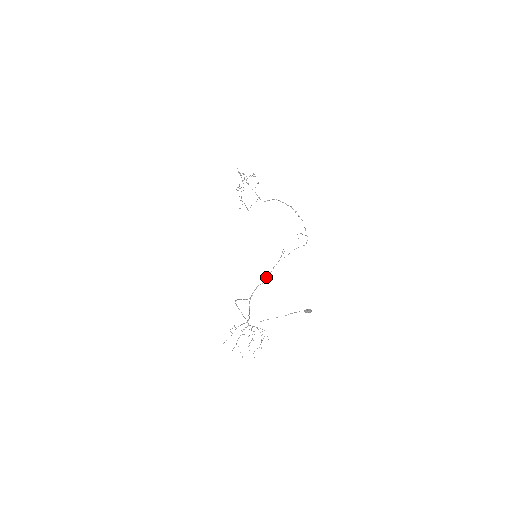
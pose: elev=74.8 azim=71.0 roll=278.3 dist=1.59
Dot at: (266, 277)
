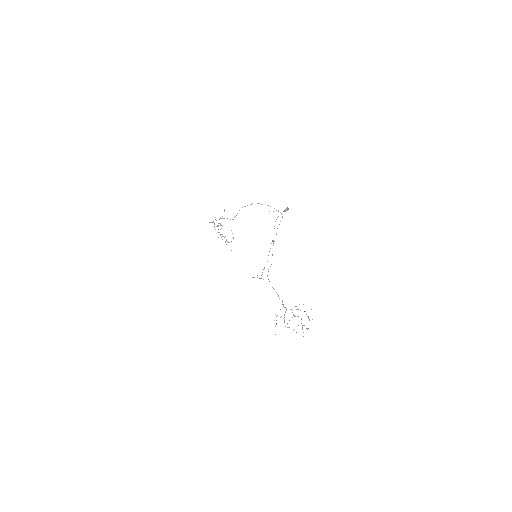
Dot at: occluded
